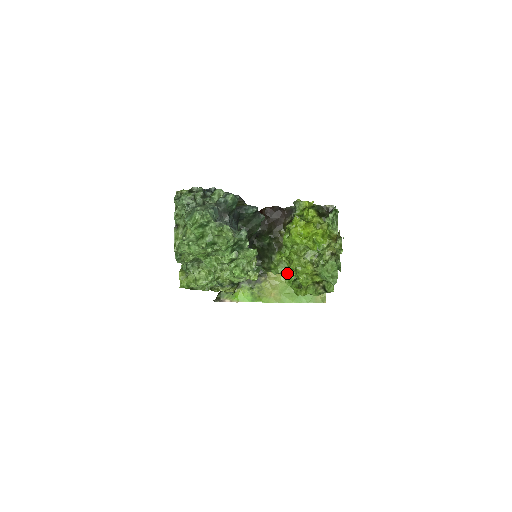
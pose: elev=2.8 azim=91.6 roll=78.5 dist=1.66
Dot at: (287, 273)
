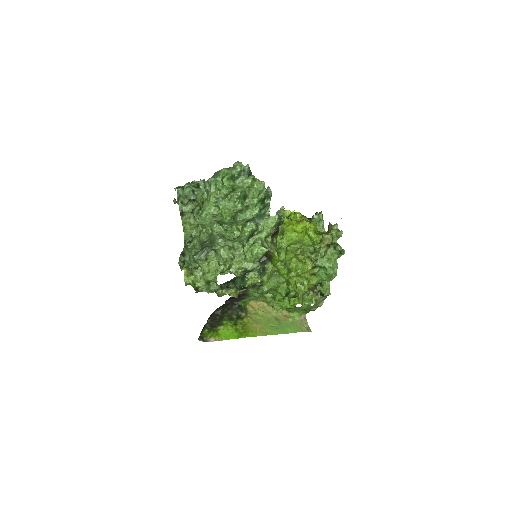
Dot at: (278, 289)
